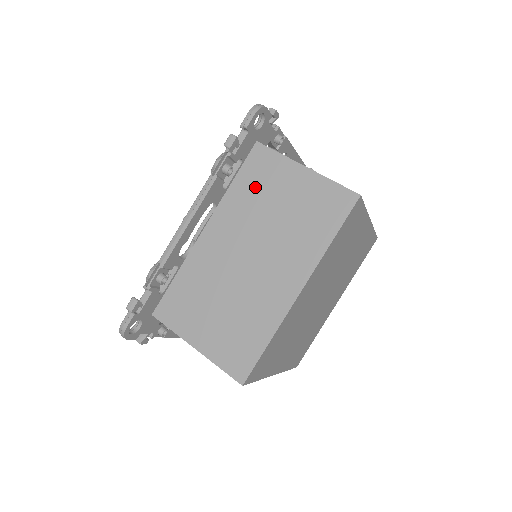
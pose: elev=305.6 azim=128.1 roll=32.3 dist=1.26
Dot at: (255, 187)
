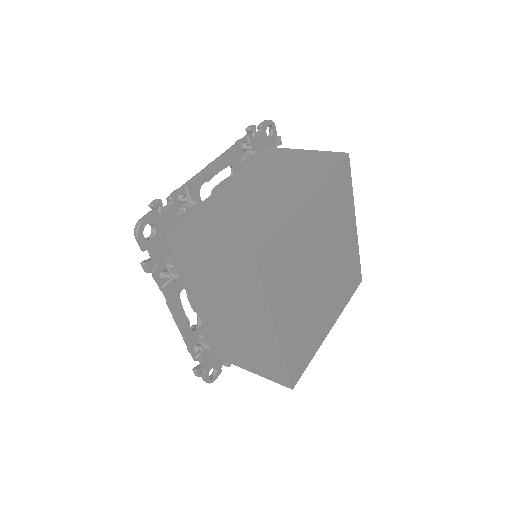
Dot at: (265, 163)
